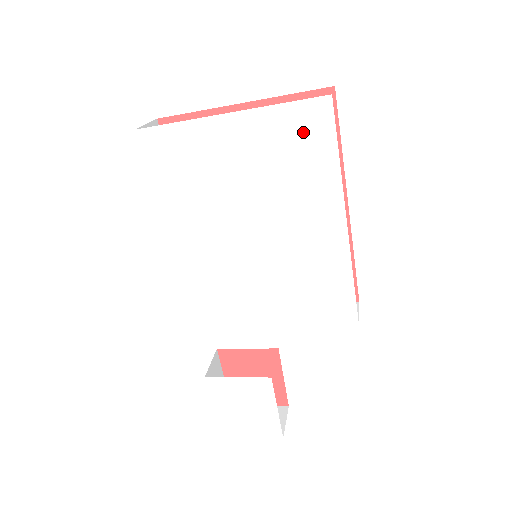
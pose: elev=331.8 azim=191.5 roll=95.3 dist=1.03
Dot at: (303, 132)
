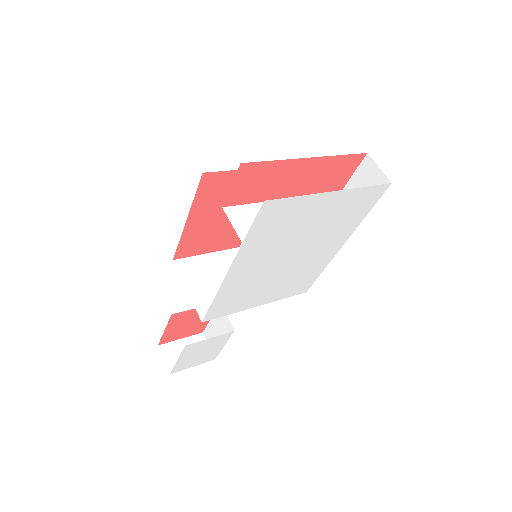
Dot at: (363, 201)
